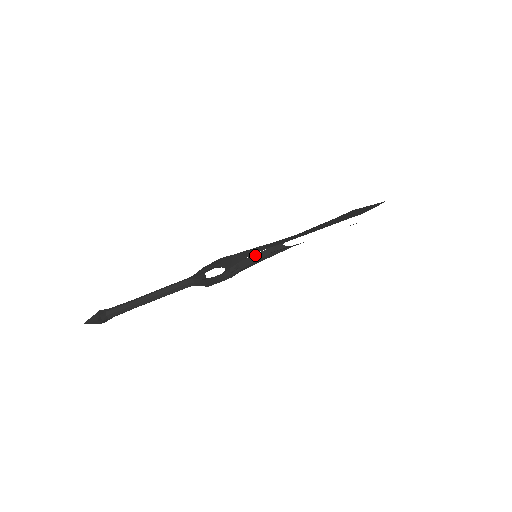
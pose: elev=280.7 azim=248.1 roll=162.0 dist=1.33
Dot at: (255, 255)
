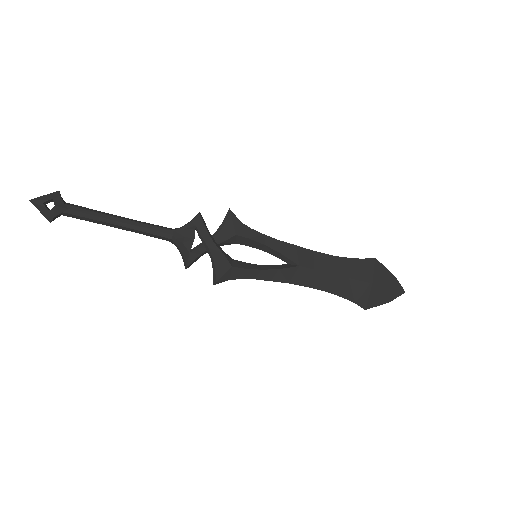
Dot at: (259, 244)
